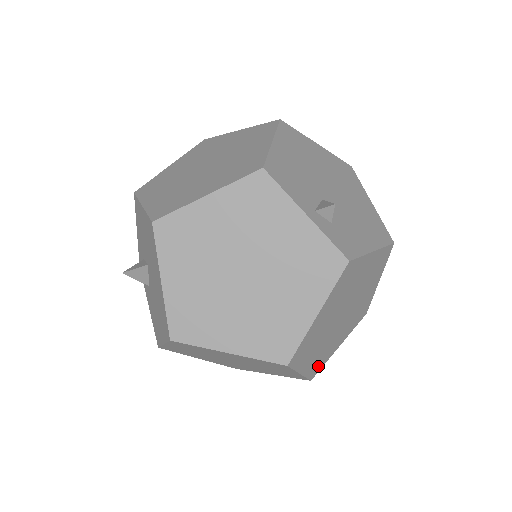
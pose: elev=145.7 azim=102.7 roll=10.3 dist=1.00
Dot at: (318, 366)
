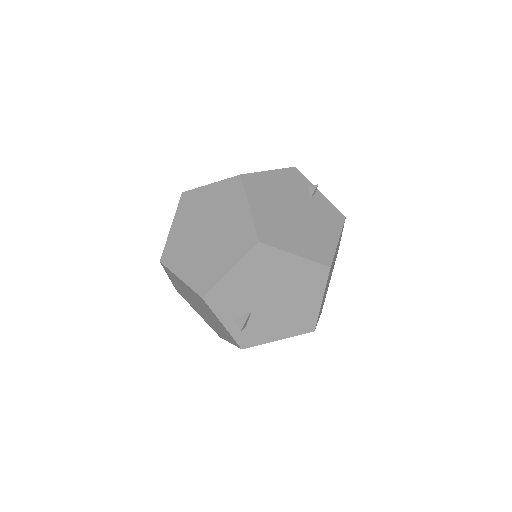
Dot at: occluded
